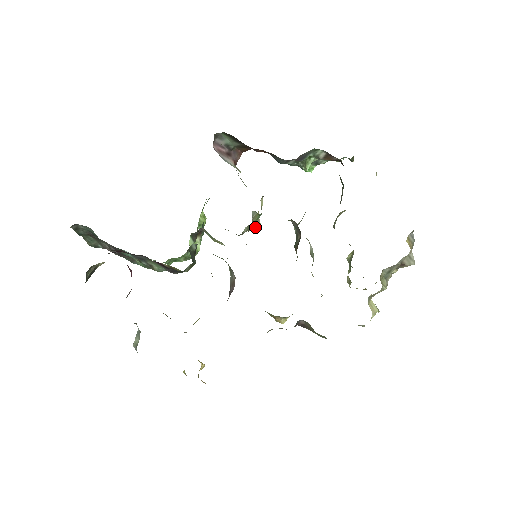
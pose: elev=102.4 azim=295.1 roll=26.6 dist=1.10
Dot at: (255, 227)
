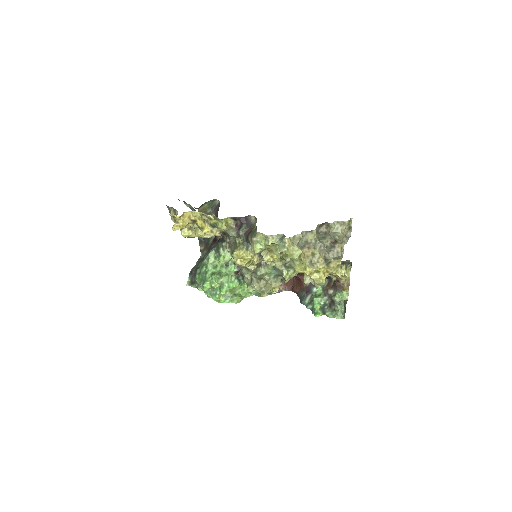
Dot at: (264, 279)
